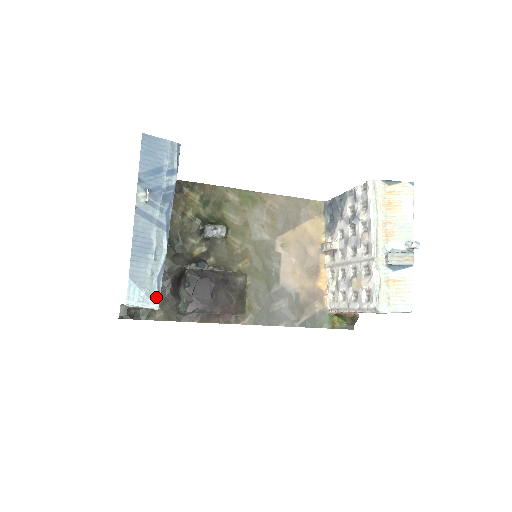
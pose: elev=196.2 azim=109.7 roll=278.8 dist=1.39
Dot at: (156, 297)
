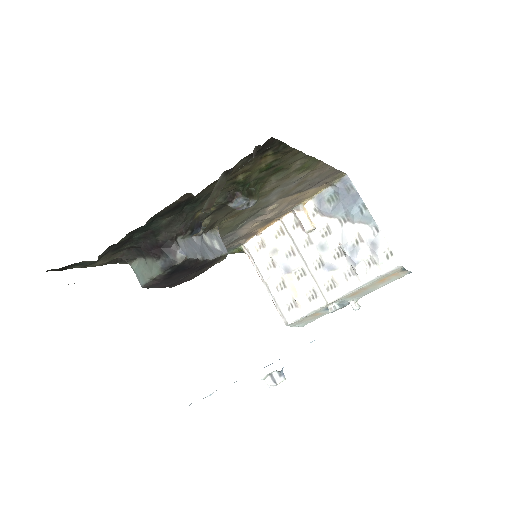
Dot at: occluded
